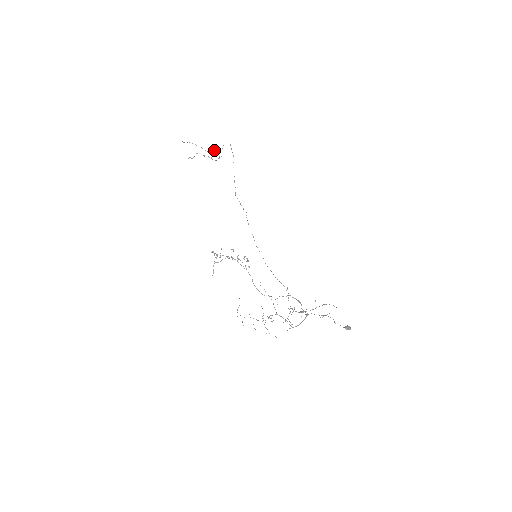
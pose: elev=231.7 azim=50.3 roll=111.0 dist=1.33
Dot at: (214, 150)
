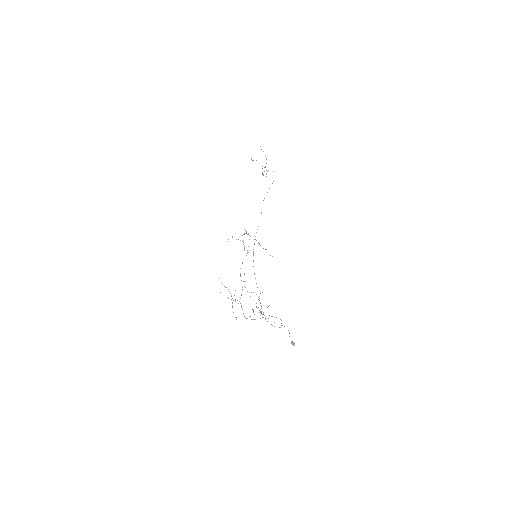
Dot at: occluded
